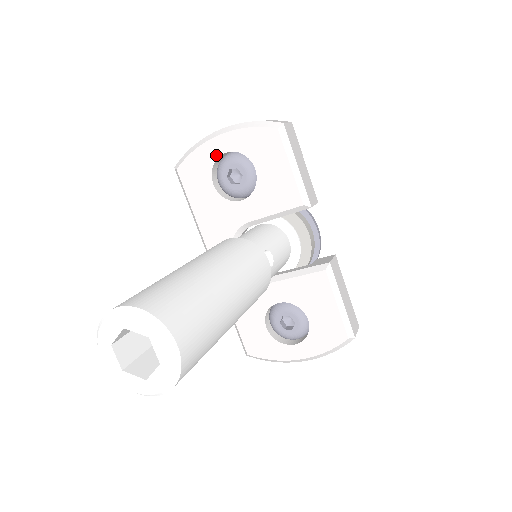
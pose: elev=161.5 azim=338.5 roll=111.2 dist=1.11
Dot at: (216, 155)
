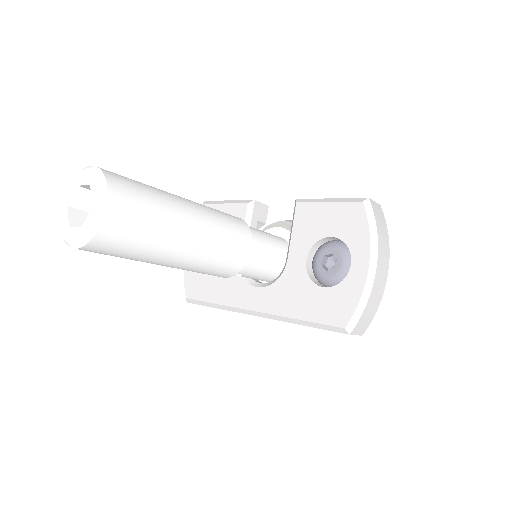
Dot at: occluded
